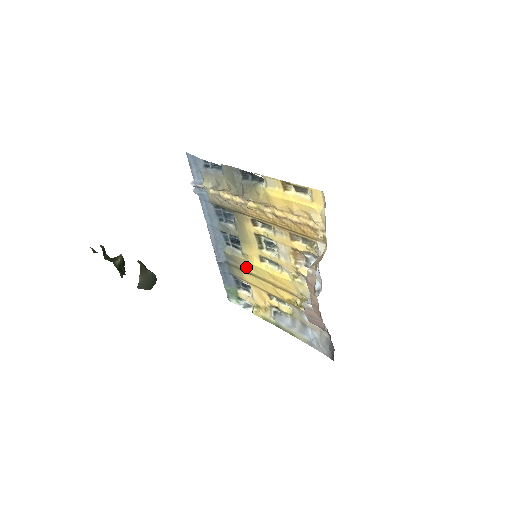
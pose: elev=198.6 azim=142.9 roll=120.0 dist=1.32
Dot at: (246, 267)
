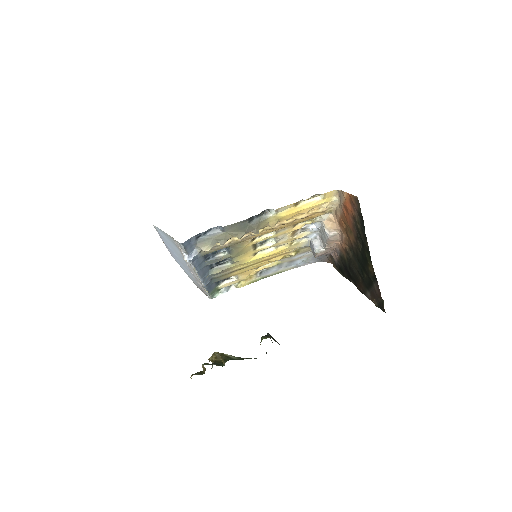
Dot at: (236, 268)
